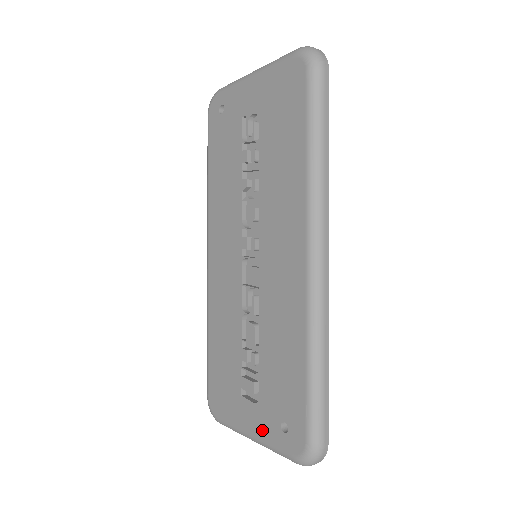
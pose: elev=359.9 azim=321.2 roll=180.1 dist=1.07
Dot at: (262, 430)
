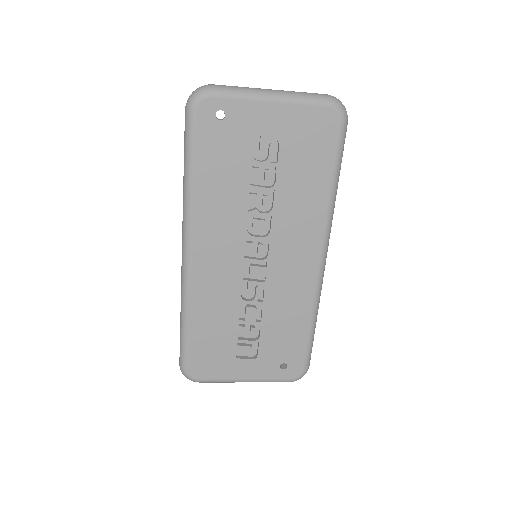
Dot at: (260, 374)
